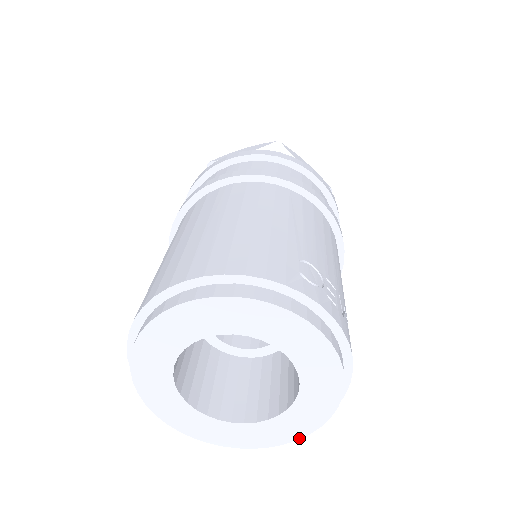
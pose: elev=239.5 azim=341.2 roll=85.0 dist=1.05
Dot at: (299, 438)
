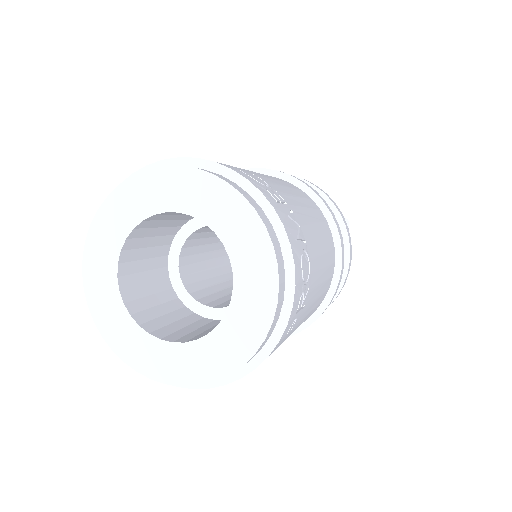
Dot at: (244, 363)
